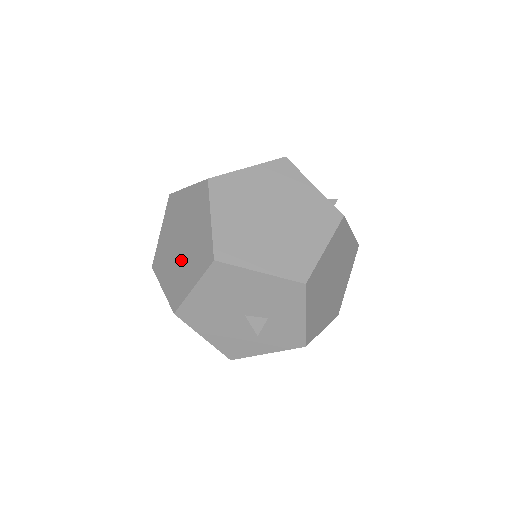
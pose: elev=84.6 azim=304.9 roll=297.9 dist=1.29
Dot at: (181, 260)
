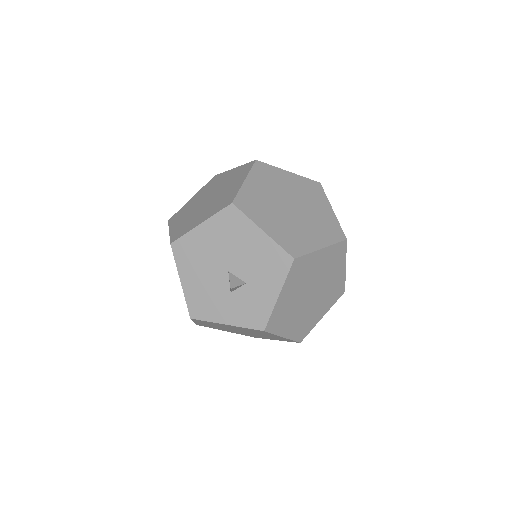
Dot at: (200, 210)
